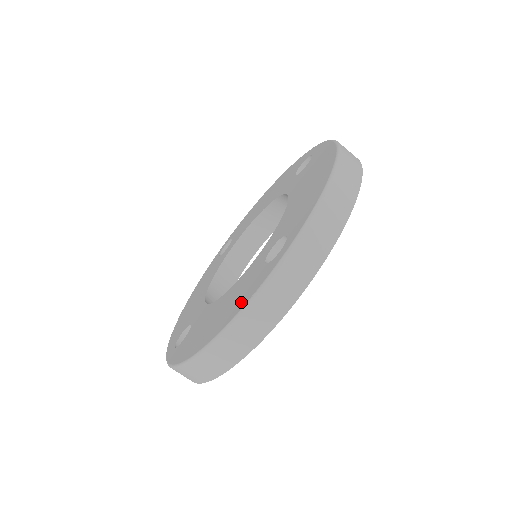
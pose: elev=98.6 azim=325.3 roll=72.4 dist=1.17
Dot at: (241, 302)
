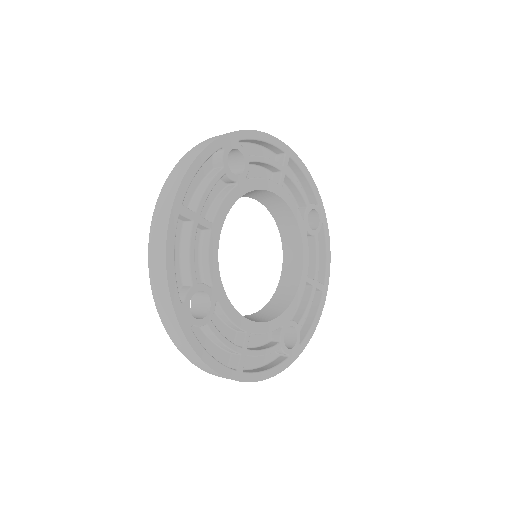
Dot at: occluded
